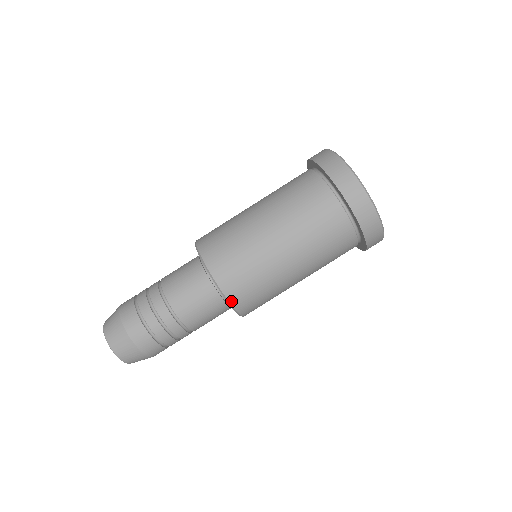
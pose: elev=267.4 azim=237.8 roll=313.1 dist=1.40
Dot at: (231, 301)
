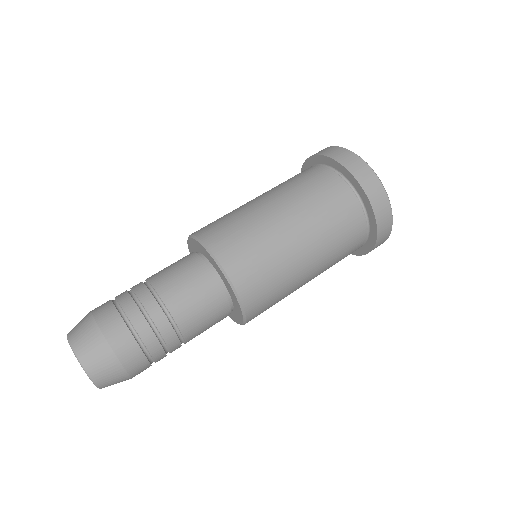
Dot at: (233, 281)
